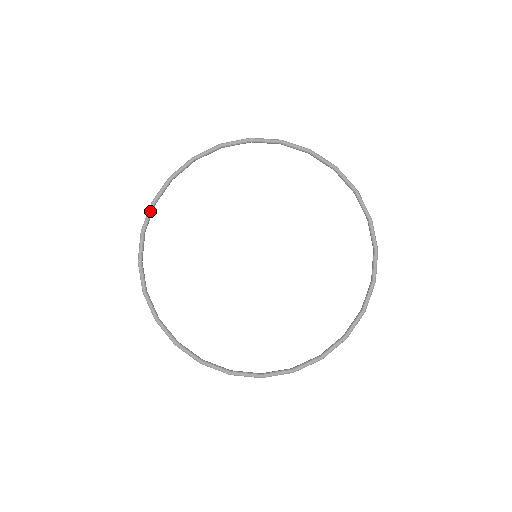
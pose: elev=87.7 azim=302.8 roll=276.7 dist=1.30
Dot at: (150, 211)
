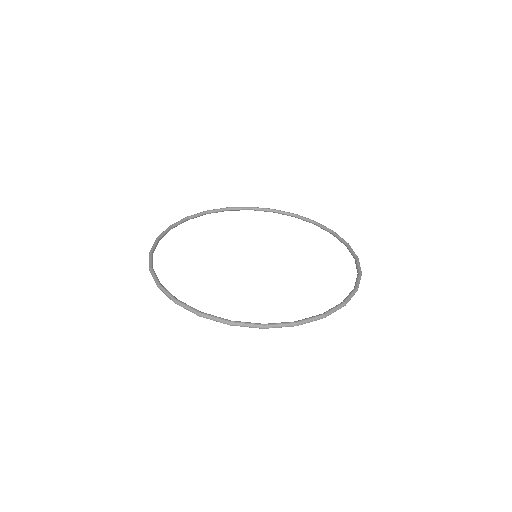
Dot at: (222, 208)
